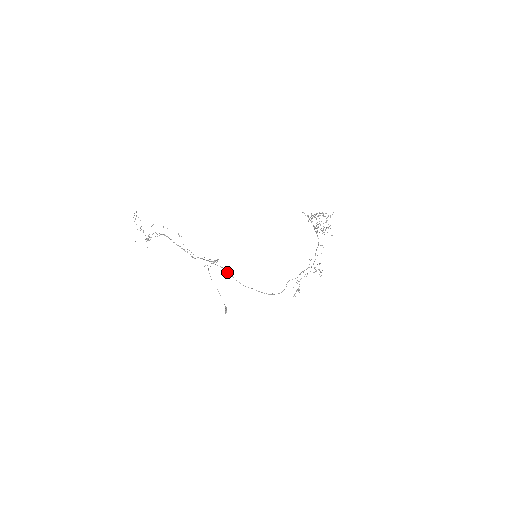
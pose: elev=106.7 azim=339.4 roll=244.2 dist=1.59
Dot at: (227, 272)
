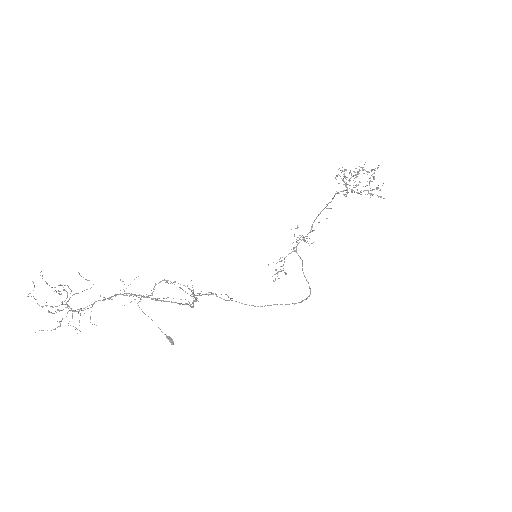
Dot at: occluded
